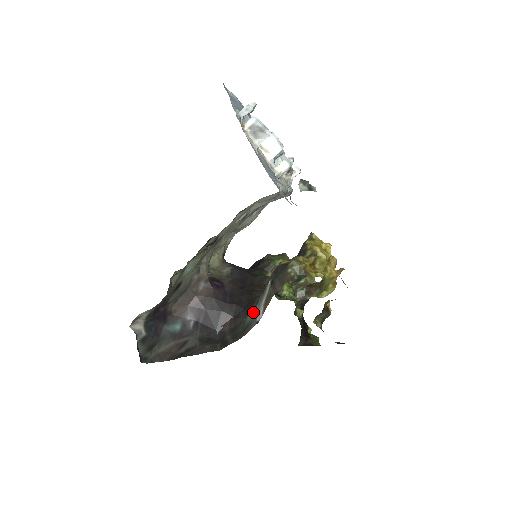
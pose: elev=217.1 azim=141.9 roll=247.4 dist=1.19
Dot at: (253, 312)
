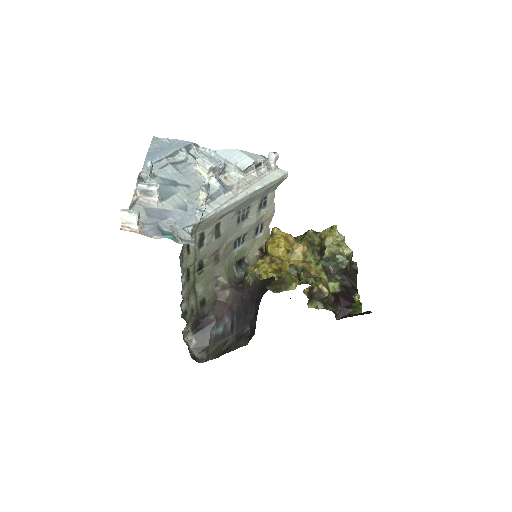
Dot at: occluded
